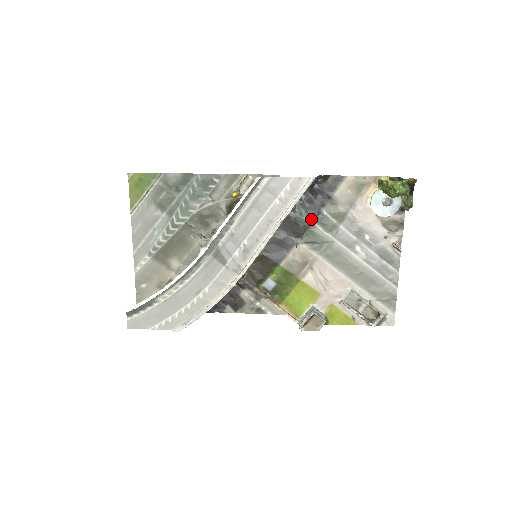
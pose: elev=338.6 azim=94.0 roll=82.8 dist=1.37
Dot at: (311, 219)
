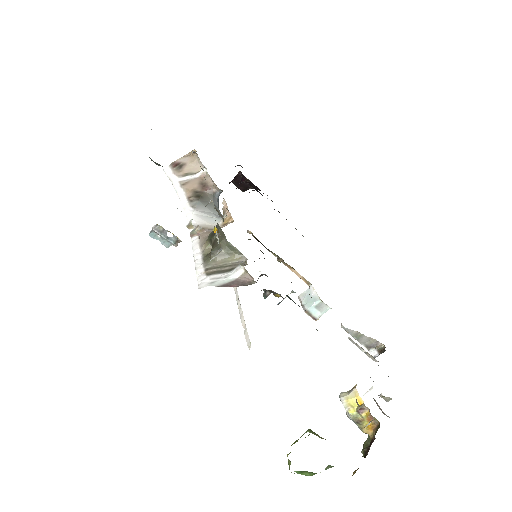
Dot at: occluded
